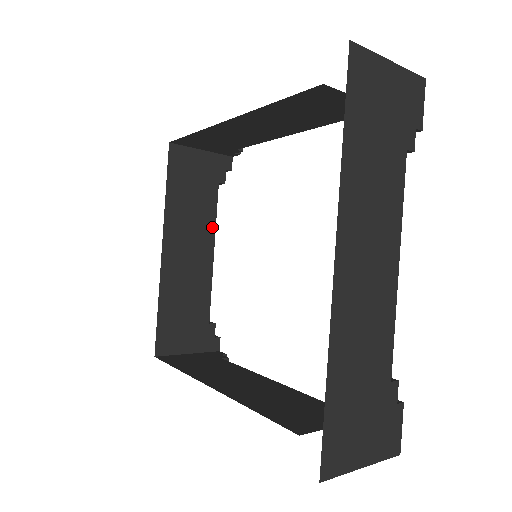
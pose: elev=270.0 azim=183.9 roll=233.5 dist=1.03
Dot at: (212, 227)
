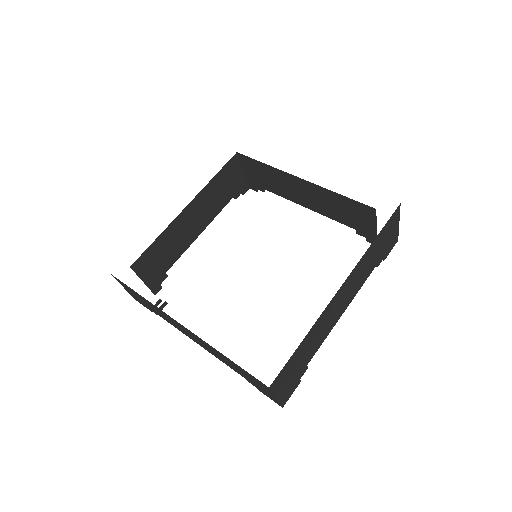
Dot at: (213, 217)
